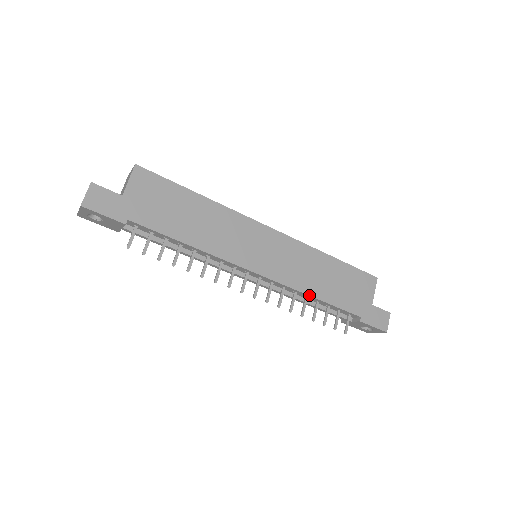
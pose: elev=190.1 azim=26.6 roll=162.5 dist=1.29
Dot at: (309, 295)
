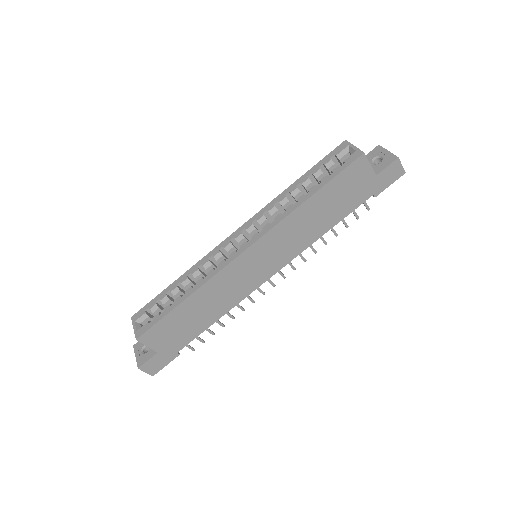
Dot at: occluded
